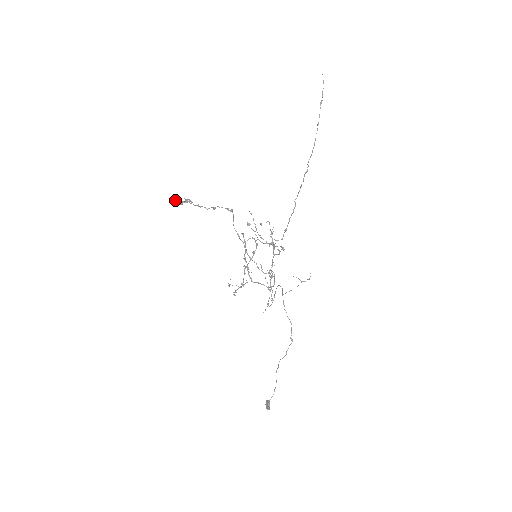
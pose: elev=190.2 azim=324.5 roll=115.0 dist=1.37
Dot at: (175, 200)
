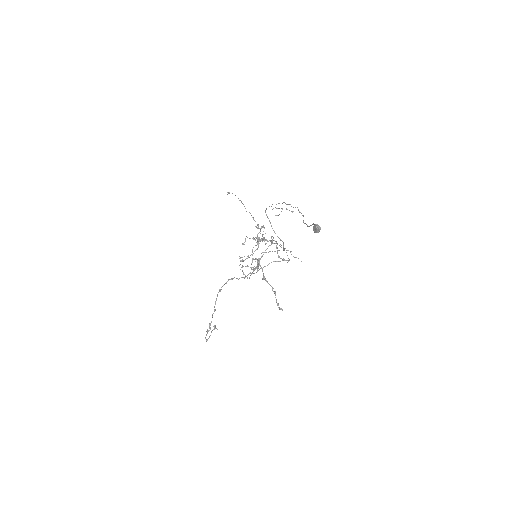
Dot at: occluded
